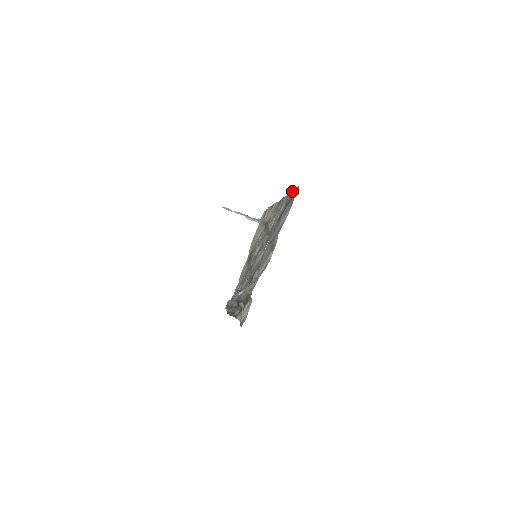
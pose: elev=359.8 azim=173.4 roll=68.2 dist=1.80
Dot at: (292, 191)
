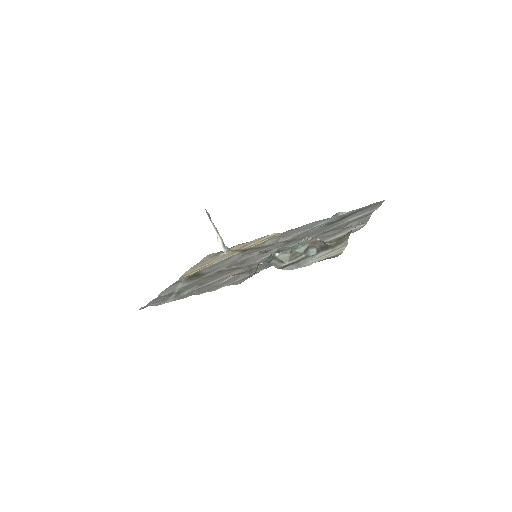
Dot at: occluded
